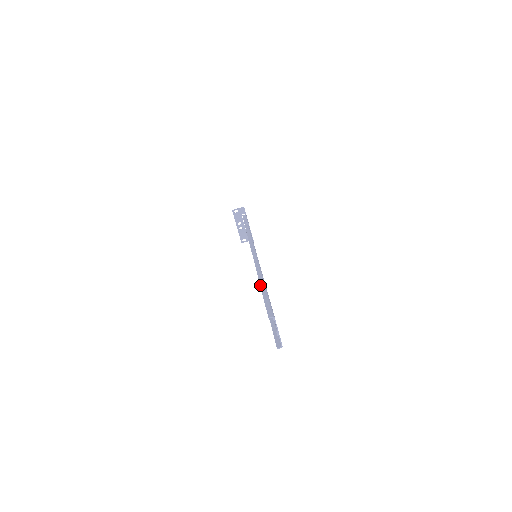
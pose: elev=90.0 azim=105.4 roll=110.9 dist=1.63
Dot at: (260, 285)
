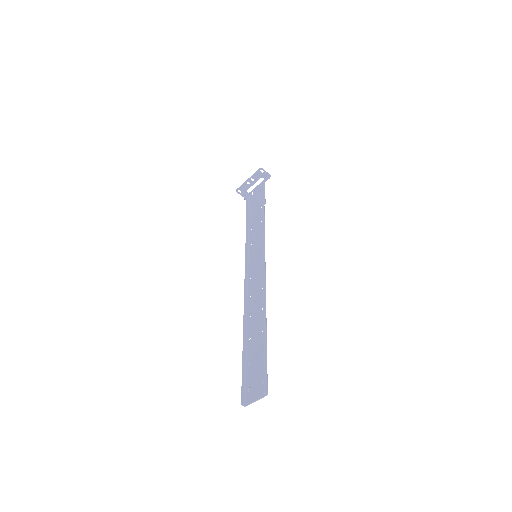
Dot at: (264, 332)
